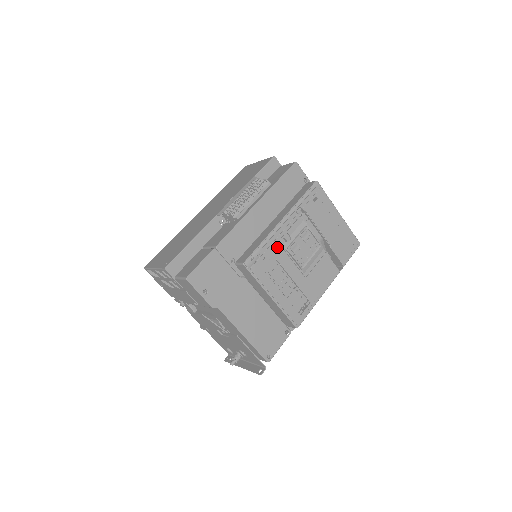
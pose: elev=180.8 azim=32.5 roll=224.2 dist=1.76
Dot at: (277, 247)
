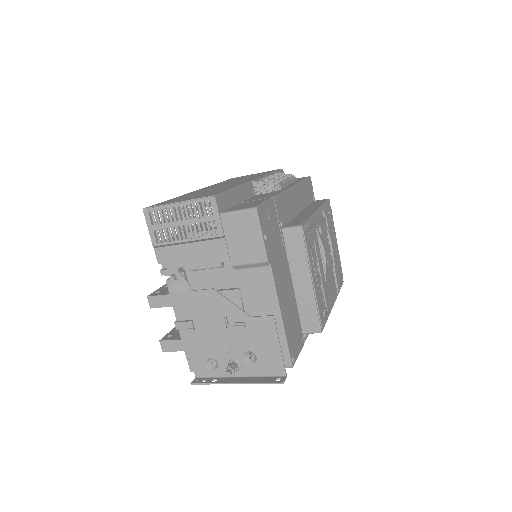
Dot at: (315, 232)
